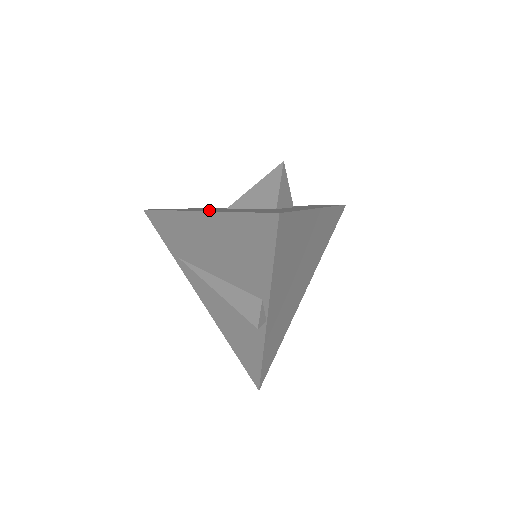
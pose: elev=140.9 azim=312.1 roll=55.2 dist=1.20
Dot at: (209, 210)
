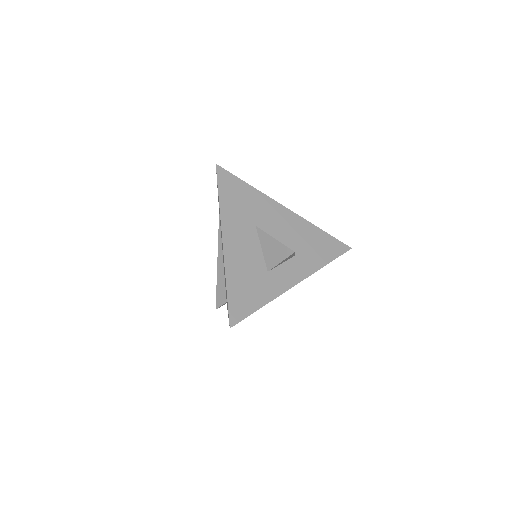
Dot at: (231, 243)
